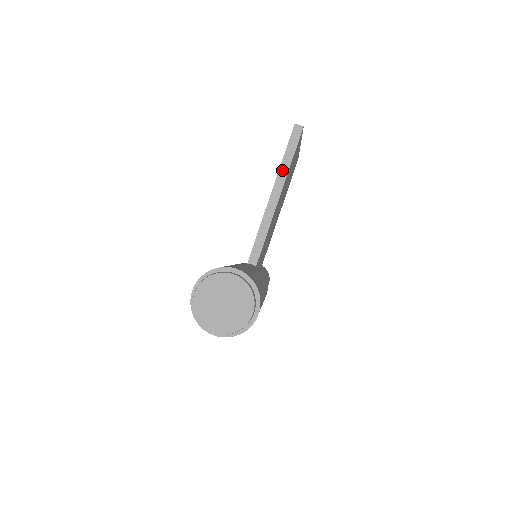
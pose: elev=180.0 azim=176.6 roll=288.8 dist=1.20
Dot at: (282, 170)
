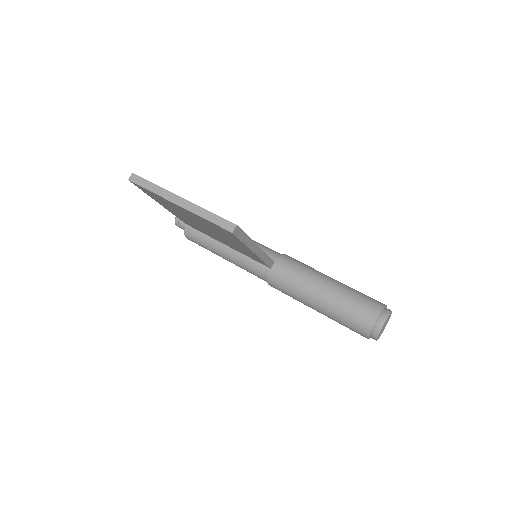
Dot at: (248, 244)
